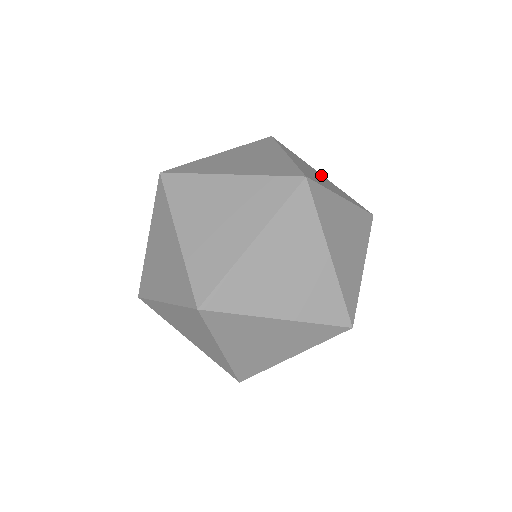
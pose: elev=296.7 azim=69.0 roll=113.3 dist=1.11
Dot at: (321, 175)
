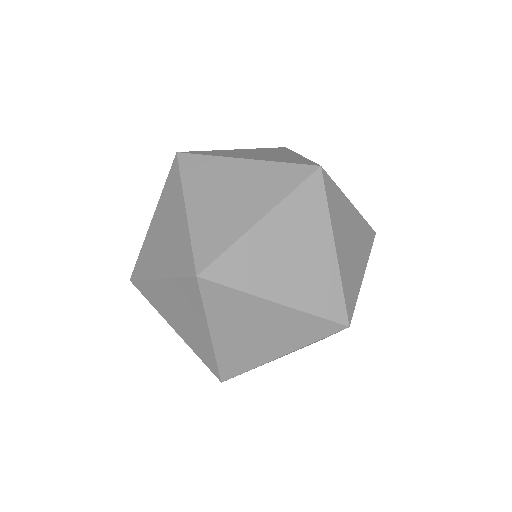
Dot at: occluded
